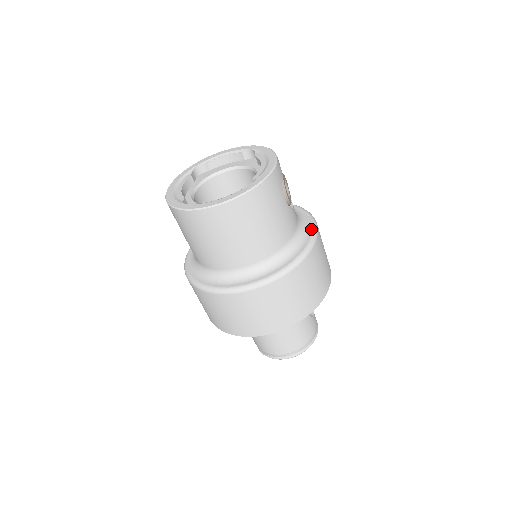
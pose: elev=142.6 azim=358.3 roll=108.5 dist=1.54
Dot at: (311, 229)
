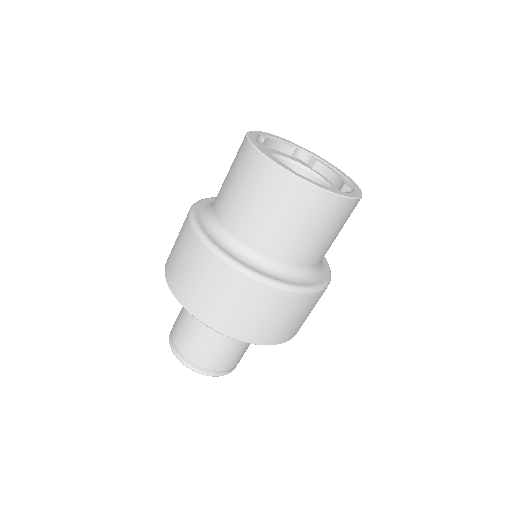
Dot at: occluded
